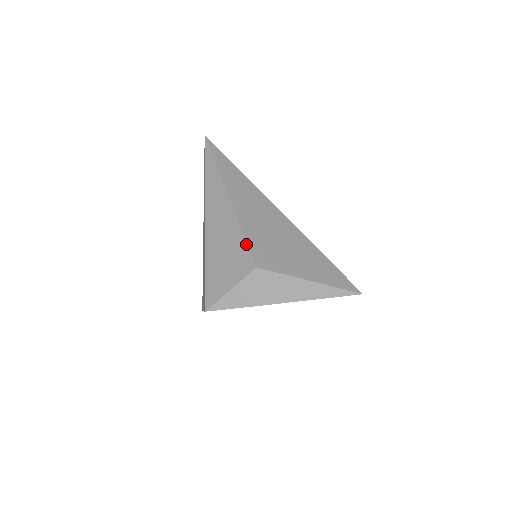
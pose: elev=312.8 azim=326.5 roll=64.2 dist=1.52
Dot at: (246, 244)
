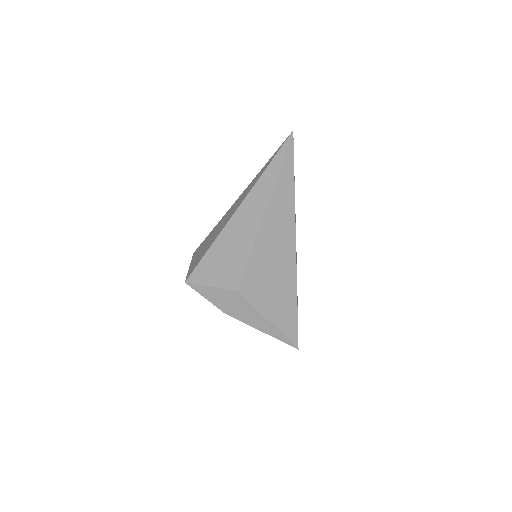
Dot at: (245, 266)
